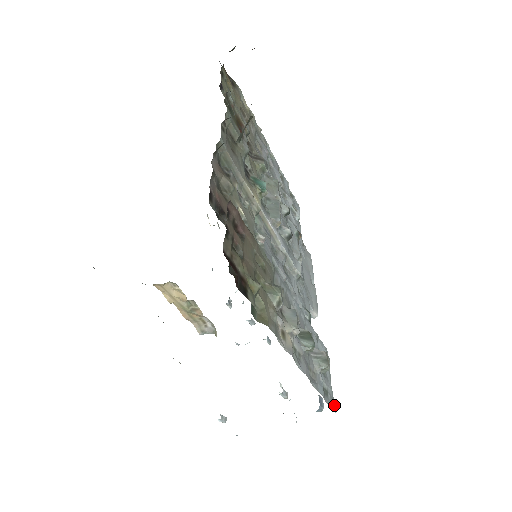
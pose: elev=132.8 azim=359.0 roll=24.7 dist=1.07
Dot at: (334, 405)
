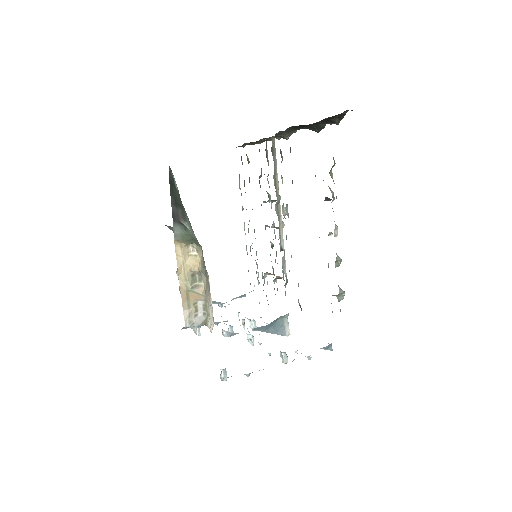
Dot at: occluded
